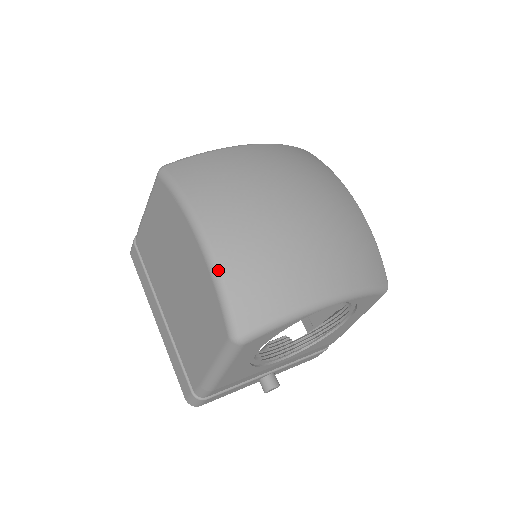
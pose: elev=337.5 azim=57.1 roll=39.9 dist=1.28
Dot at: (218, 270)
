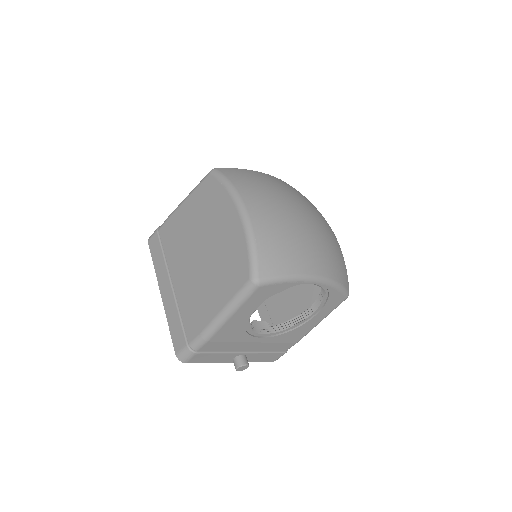
Dot at: (252, 232)
